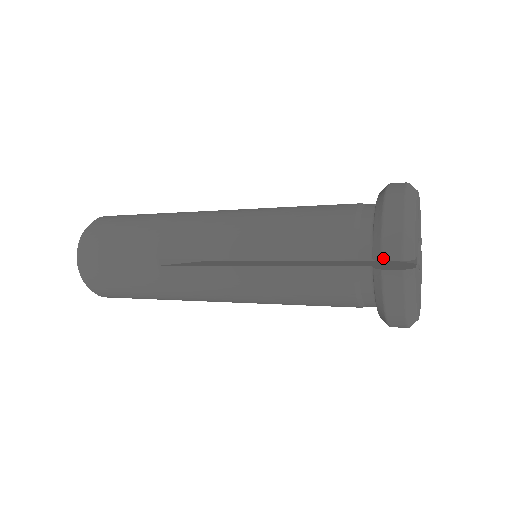
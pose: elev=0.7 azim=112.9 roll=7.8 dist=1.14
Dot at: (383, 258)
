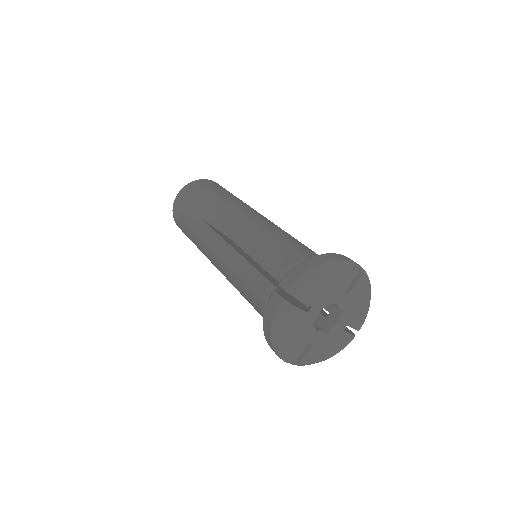
Dot at: (280, 283)
